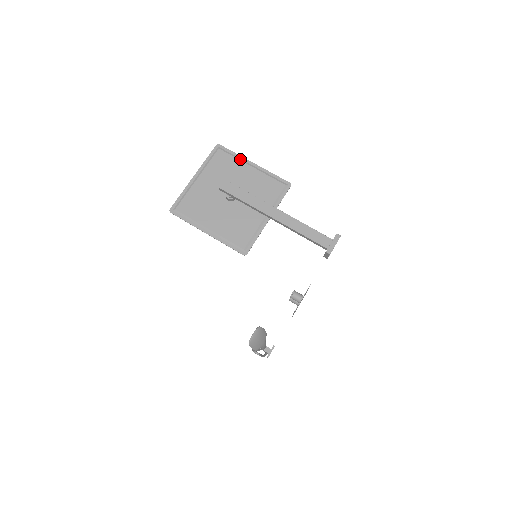
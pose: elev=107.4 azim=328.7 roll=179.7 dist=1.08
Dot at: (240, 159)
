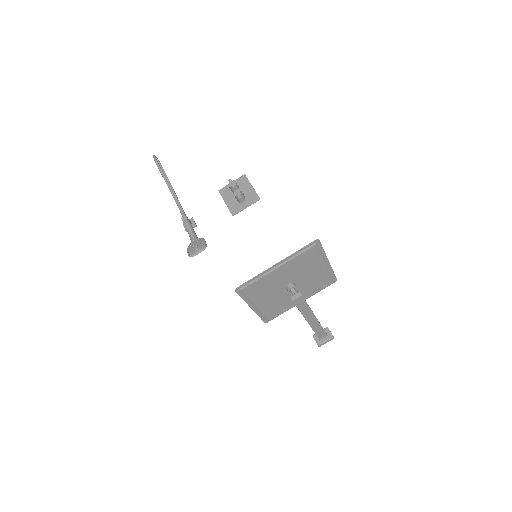
Dot at: (323, 257)
